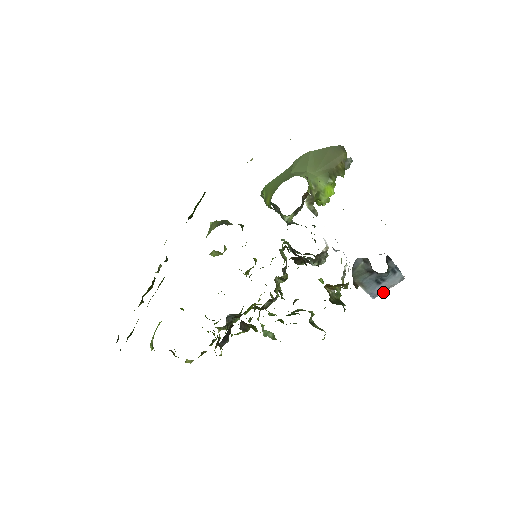
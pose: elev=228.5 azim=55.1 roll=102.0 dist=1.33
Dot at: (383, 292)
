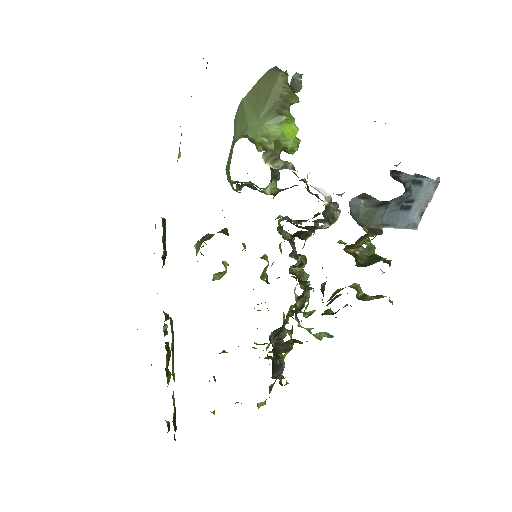
Dot at: (422, 215)
